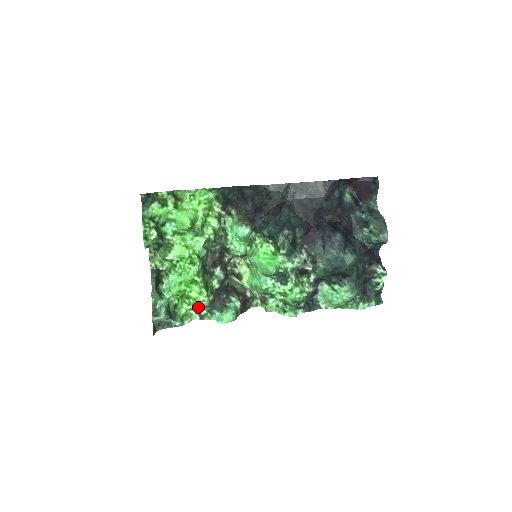
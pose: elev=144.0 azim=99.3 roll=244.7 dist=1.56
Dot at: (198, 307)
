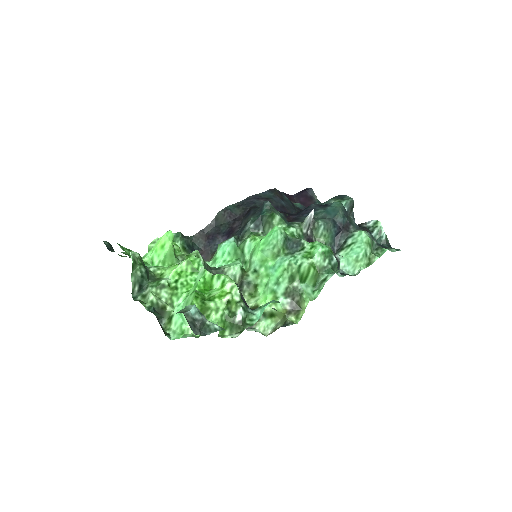
Dot at: (229, 310)
